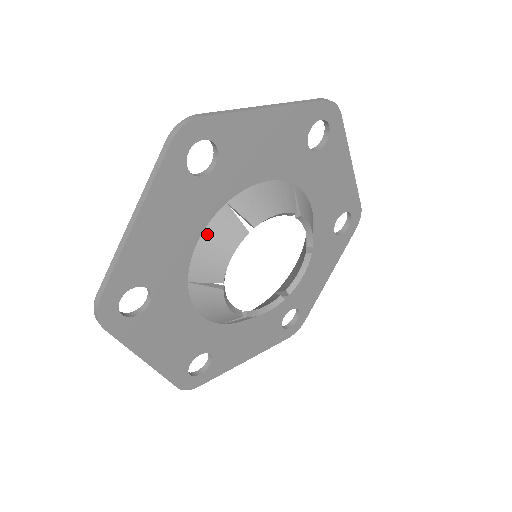
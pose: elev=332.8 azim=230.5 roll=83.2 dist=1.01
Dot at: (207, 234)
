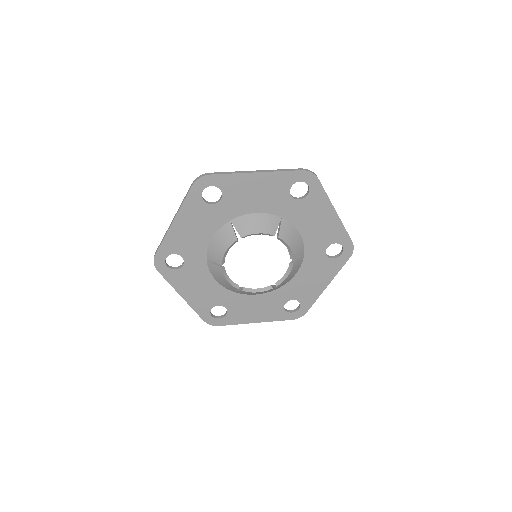
Dot at: (217, 235)
